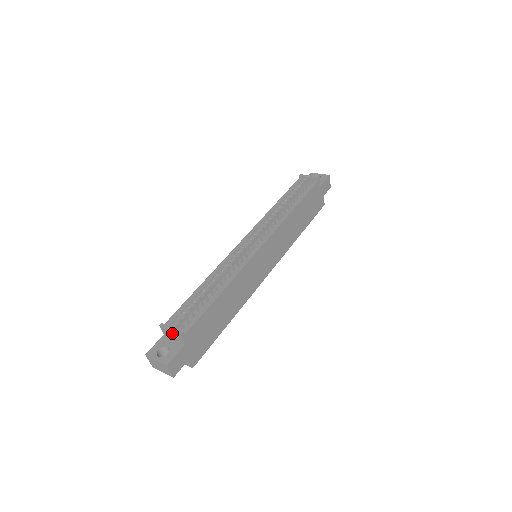
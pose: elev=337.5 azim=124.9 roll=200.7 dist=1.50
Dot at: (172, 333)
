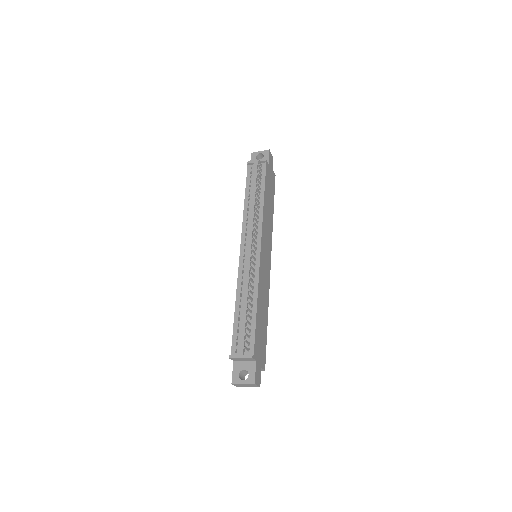
Dot at: (243, 359)
